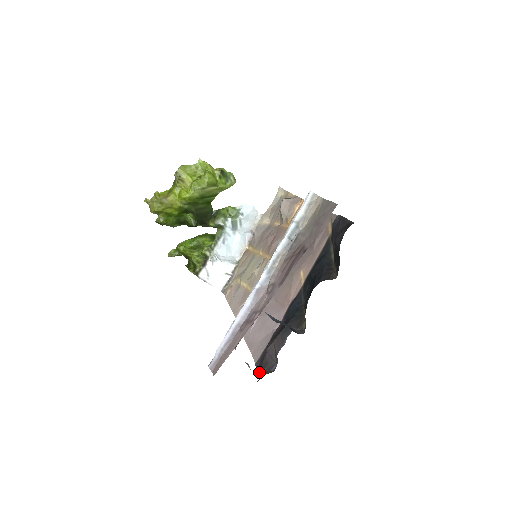
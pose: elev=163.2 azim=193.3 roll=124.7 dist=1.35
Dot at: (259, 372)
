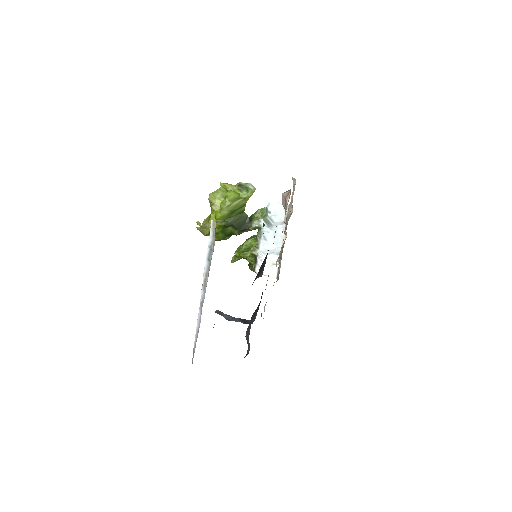
Dot at: occluded
